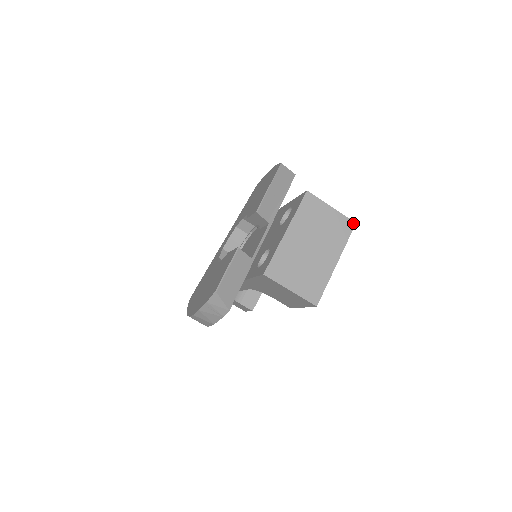
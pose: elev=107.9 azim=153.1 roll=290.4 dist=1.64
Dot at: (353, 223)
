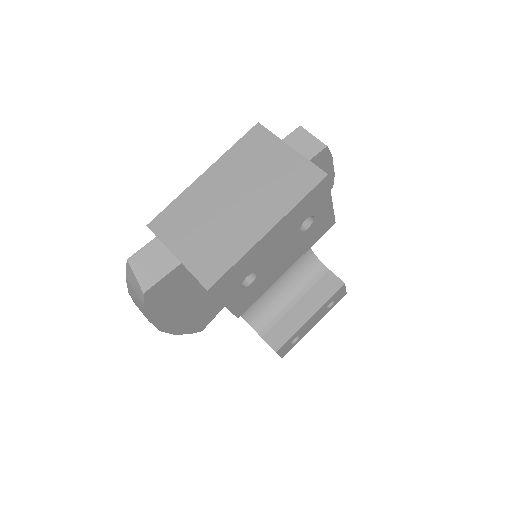
Dot at: (322, 174)
